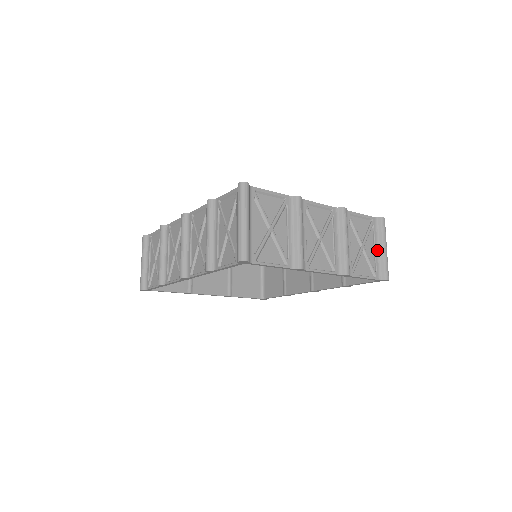
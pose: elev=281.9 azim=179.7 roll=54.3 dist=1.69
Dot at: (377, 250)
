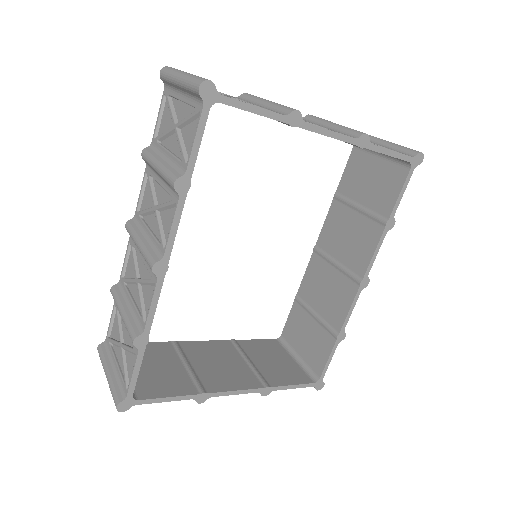
Dot at: (382, 146)
